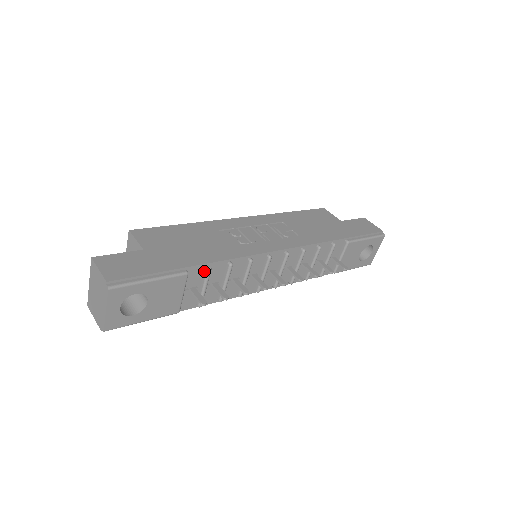
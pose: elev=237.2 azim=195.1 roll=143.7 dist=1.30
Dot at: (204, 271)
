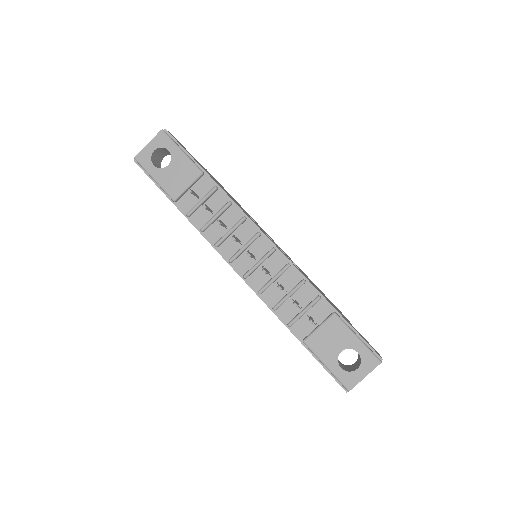
Dot at: (212, 189)
